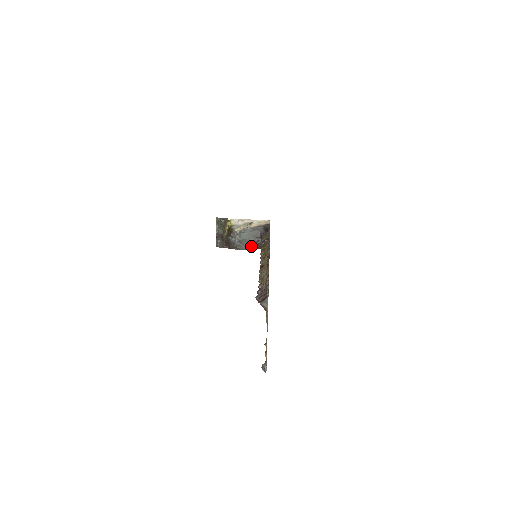
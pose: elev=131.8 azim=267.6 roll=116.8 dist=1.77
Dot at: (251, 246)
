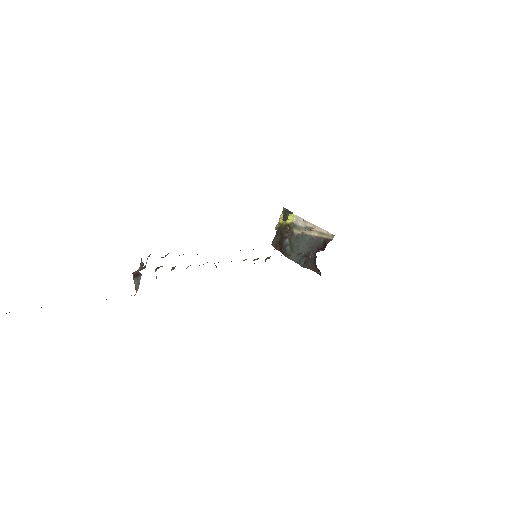
Dot at: (301, 260)
